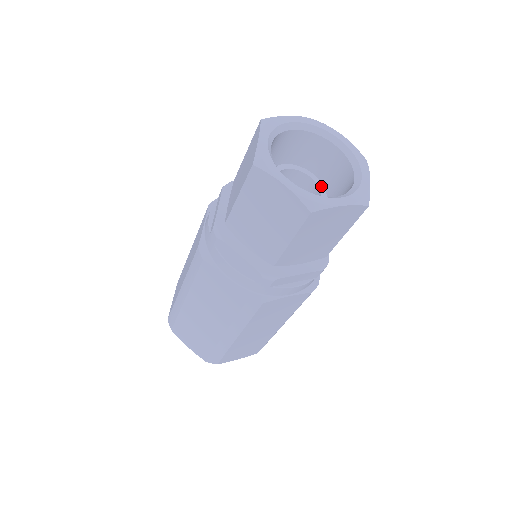
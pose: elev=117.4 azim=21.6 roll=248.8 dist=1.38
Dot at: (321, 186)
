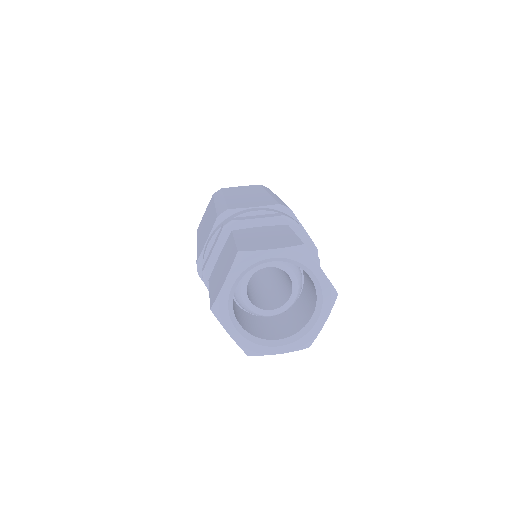
Dot at: (282, 266)
